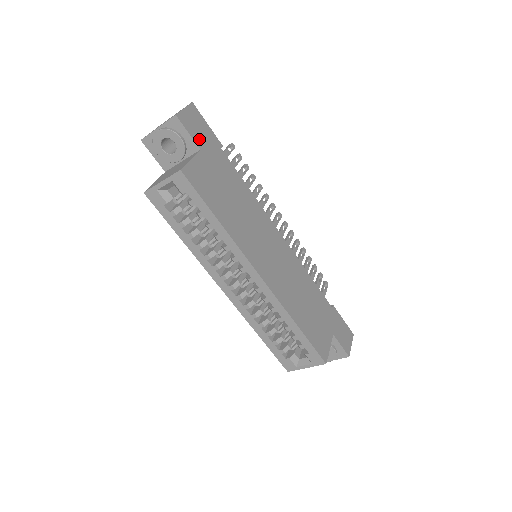
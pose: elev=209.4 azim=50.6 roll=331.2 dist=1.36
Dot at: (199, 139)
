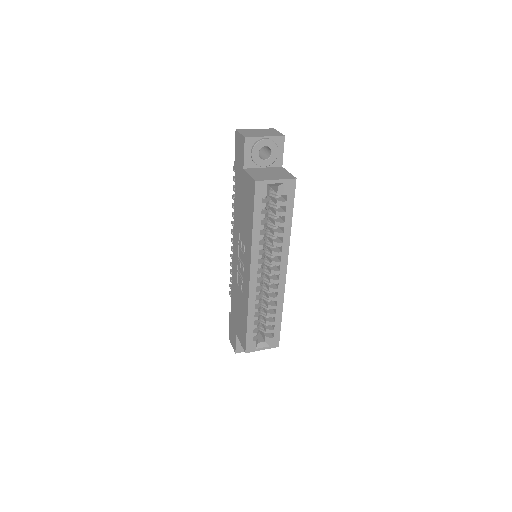
Dot at: occluded
